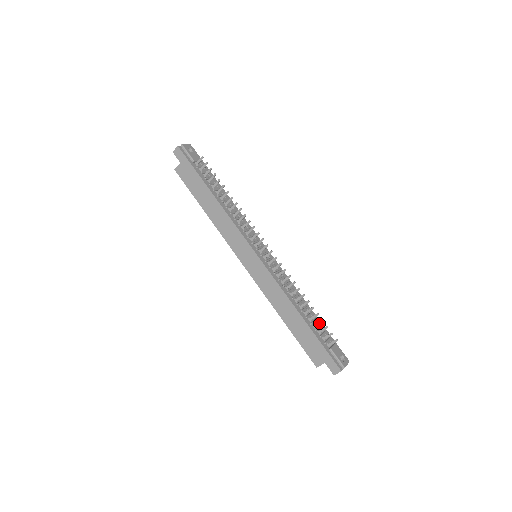
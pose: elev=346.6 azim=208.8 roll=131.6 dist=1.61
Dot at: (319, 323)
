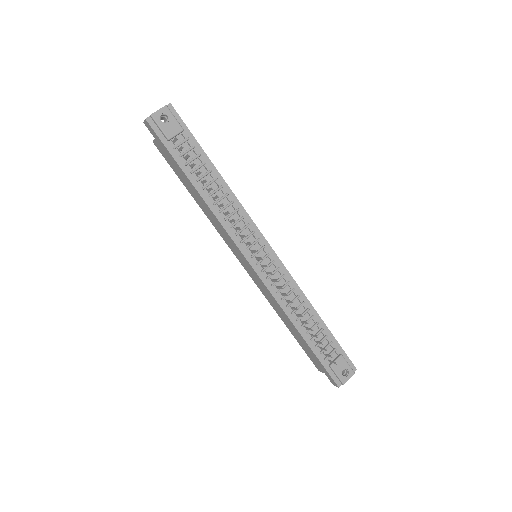
Dot at: (319, 343)
